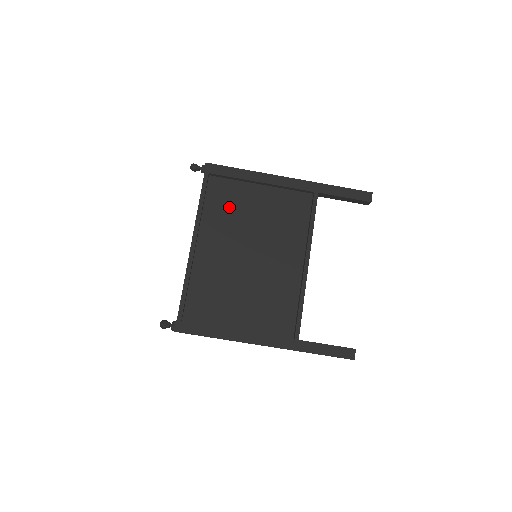
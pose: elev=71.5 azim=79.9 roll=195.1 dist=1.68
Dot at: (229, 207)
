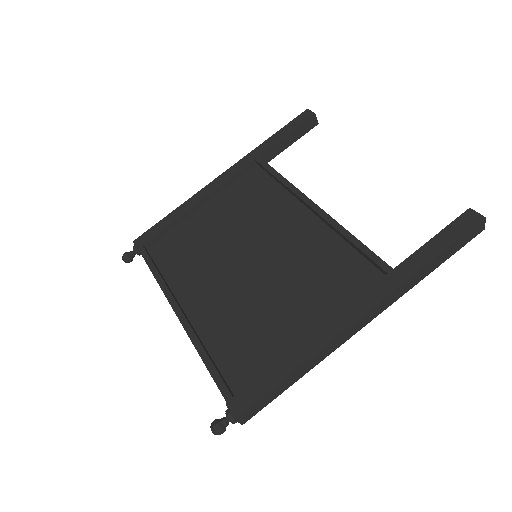
Dot at: (188, 250)
